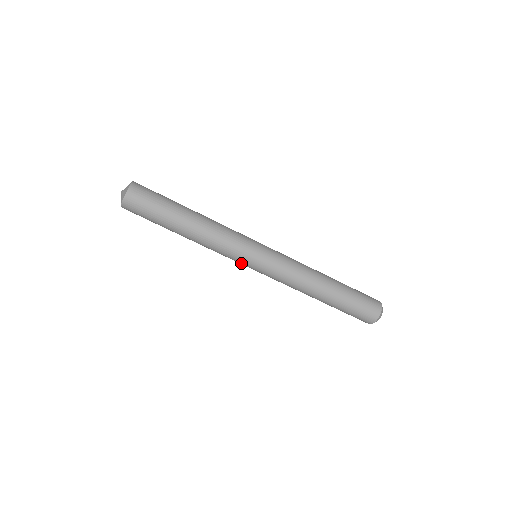
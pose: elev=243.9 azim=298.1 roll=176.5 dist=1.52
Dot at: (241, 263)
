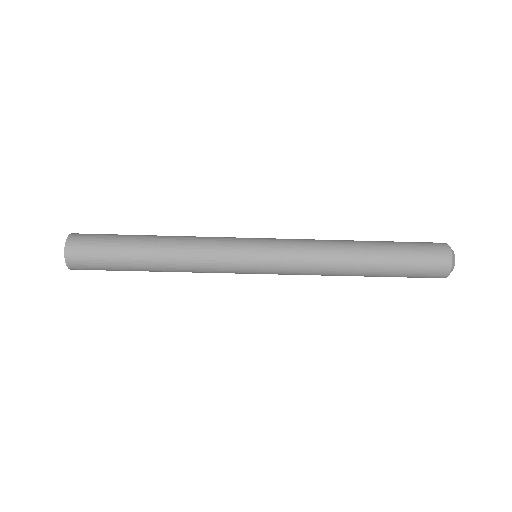
Dot at: (240, 273)
